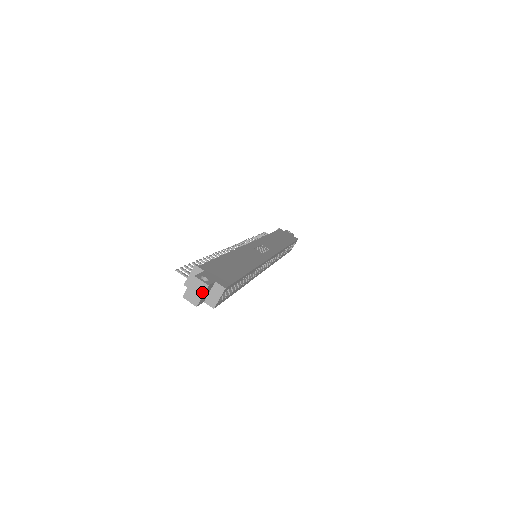
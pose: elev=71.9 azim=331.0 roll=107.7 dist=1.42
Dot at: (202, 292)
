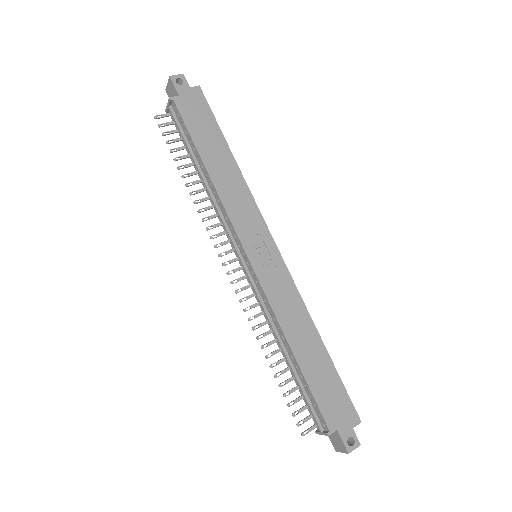
Dot at: occluded
